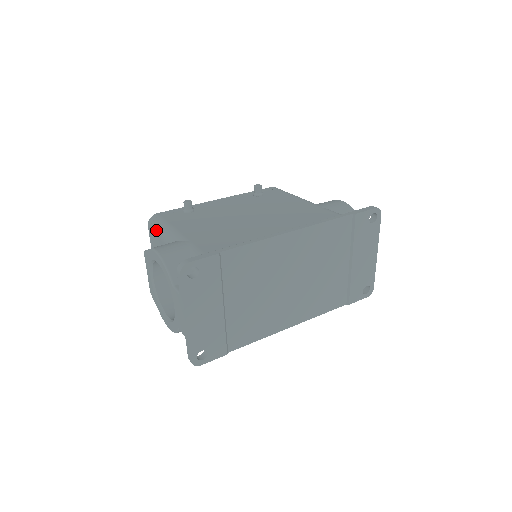
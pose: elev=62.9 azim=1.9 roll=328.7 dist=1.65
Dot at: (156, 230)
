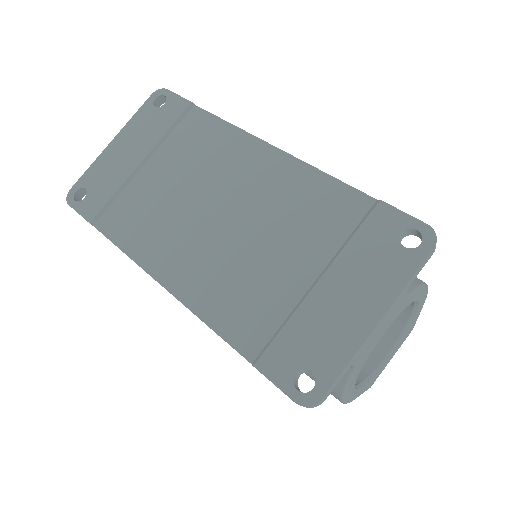
Dot at: occluded
